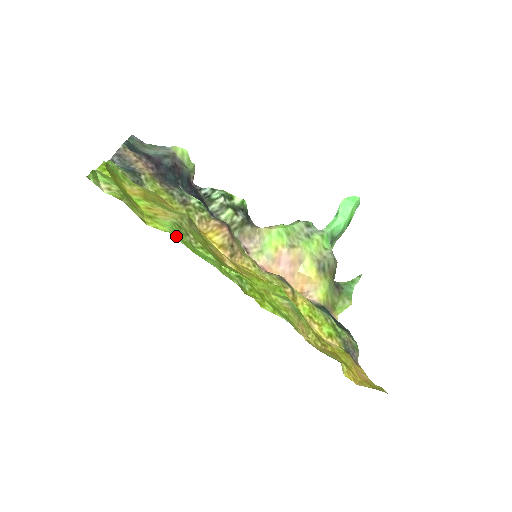
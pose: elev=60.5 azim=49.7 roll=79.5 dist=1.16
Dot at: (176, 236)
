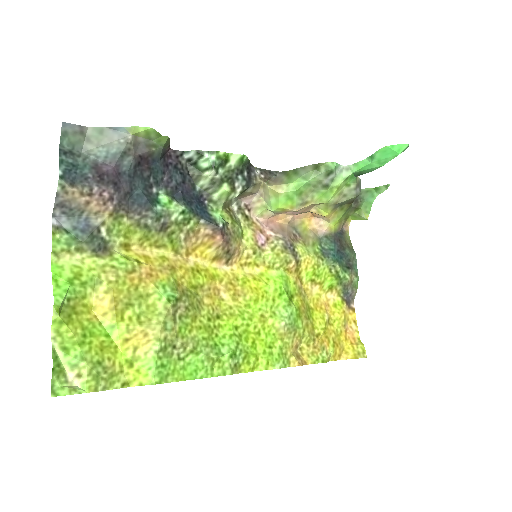
Dot at: (163, 378)
